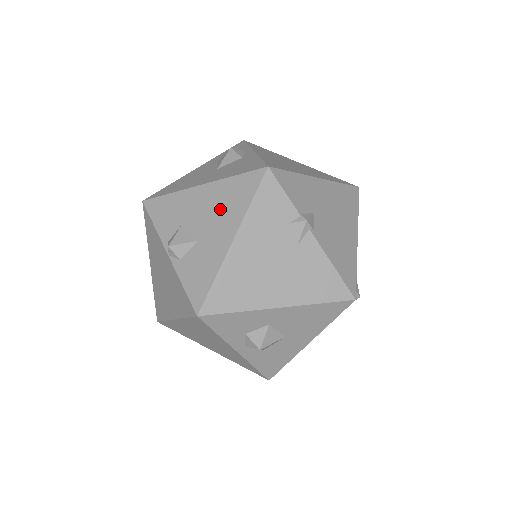
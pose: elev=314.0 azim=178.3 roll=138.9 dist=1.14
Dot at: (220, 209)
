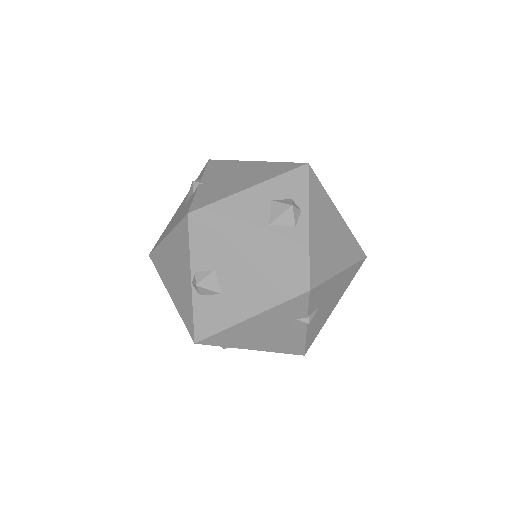
Dot at: (253, 287)
